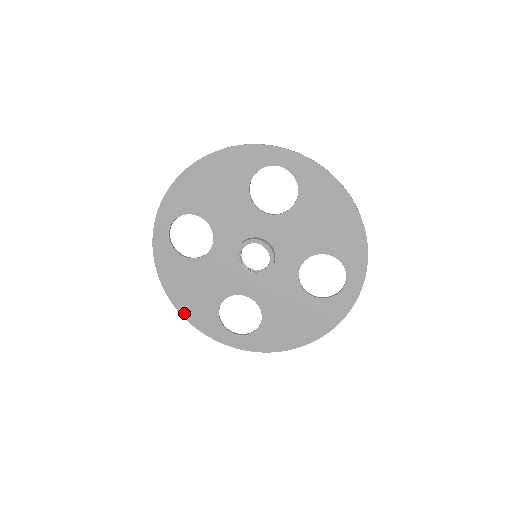
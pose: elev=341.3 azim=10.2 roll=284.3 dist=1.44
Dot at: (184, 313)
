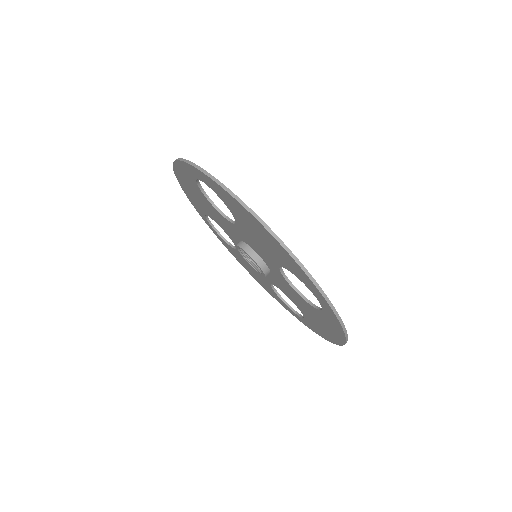
Dot at: (181, 185)
